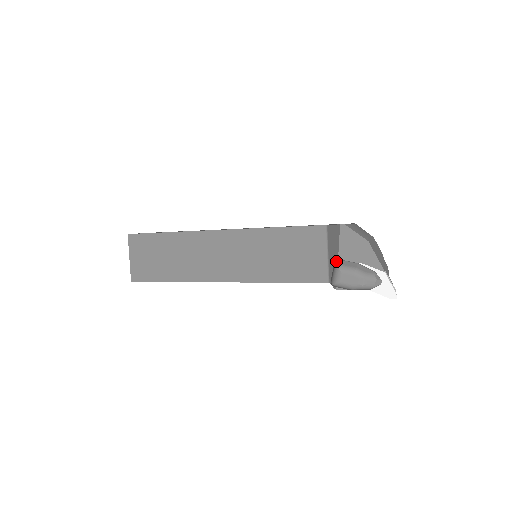
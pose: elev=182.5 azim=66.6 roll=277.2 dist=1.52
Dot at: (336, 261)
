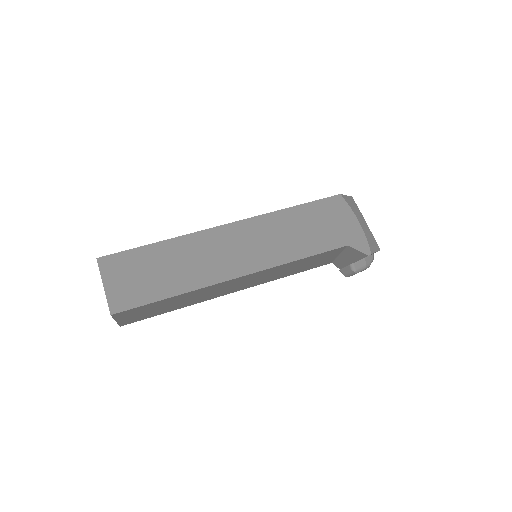
Dot at: (353, 267)
